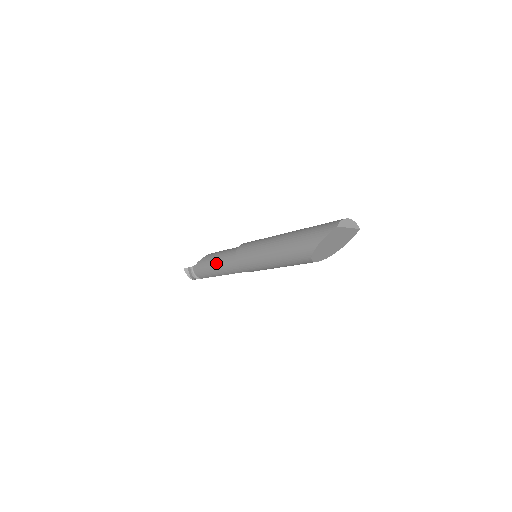
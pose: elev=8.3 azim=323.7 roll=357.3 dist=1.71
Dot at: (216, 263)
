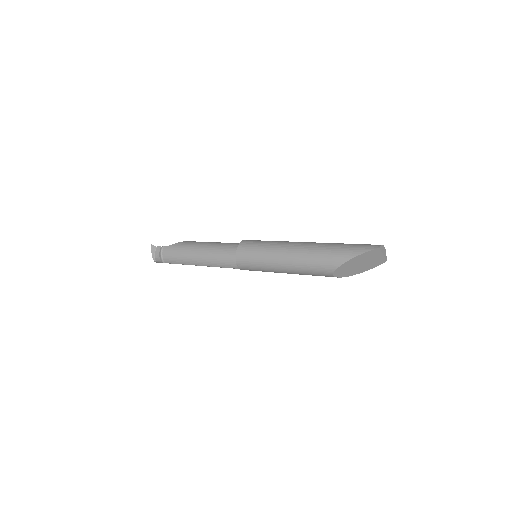
Dot at: (201, 250)
